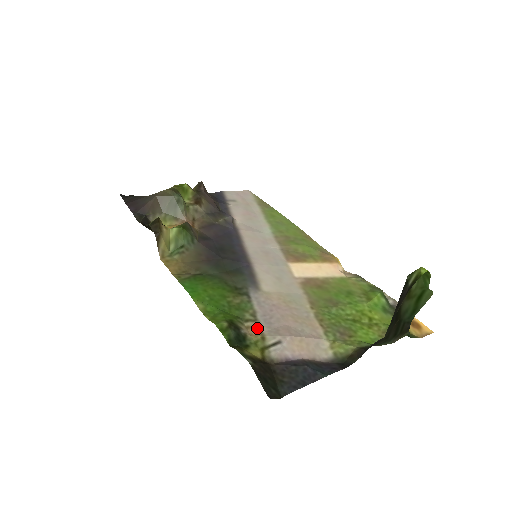
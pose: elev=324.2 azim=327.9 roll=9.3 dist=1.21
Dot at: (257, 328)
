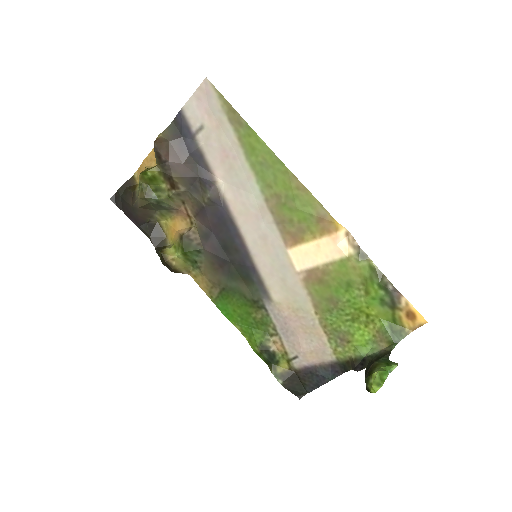
Dot at: (280, 343)
